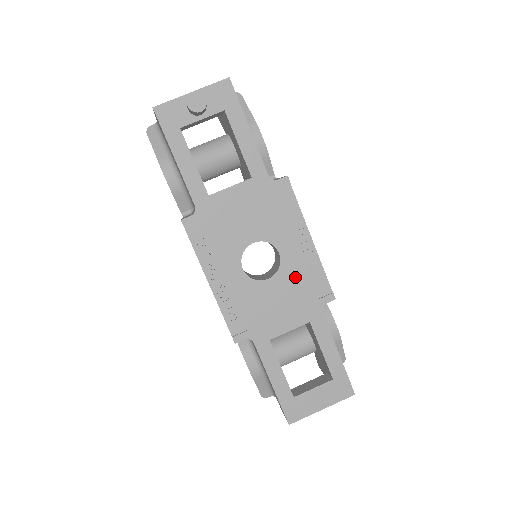
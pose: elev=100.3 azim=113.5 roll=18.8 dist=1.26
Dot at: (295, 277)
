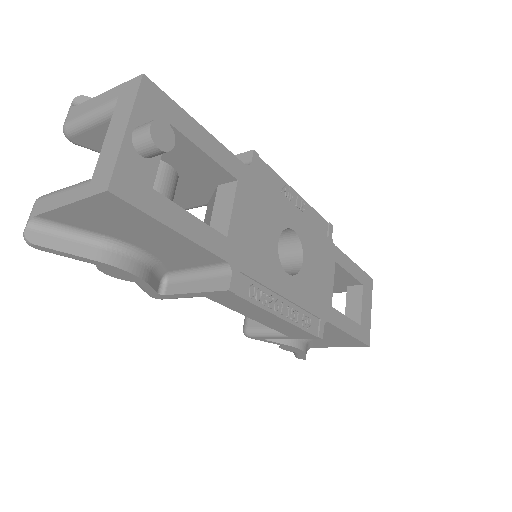
Dot at: (311, 238)
